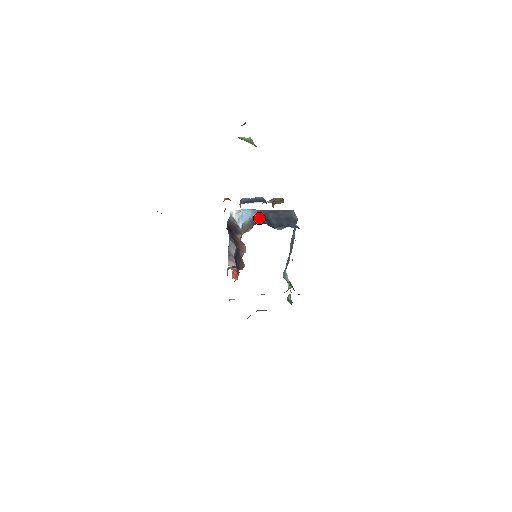
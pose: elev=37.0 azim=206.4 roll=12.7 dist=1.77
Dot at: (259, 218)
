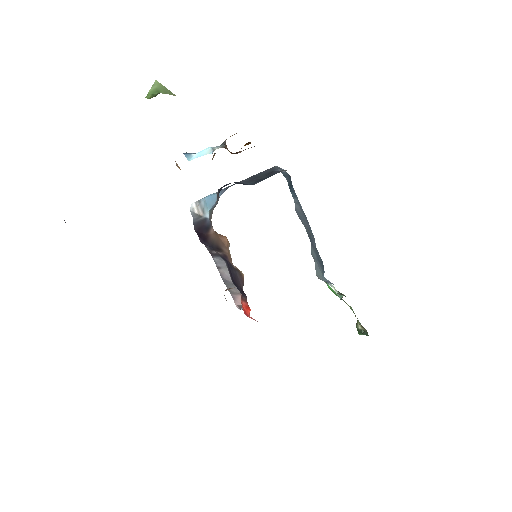
Dot at: occluded
